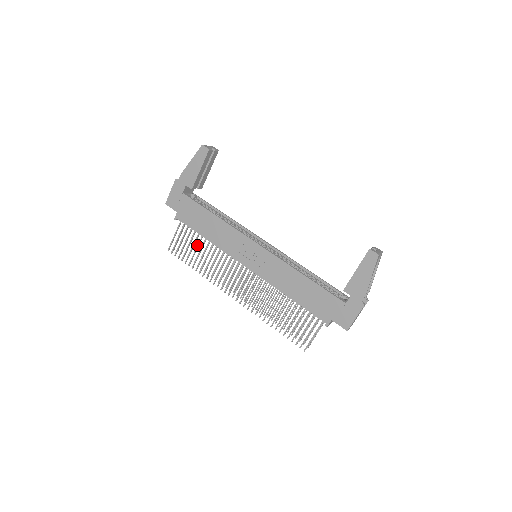
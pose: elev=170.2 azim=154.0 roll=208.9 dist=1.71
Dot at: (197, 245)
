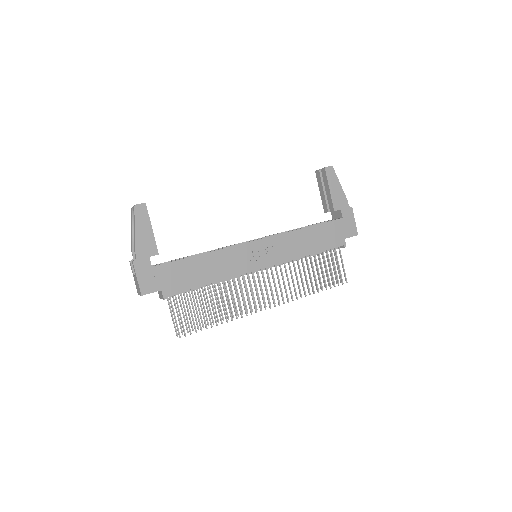
Dot at: (204, 300)
